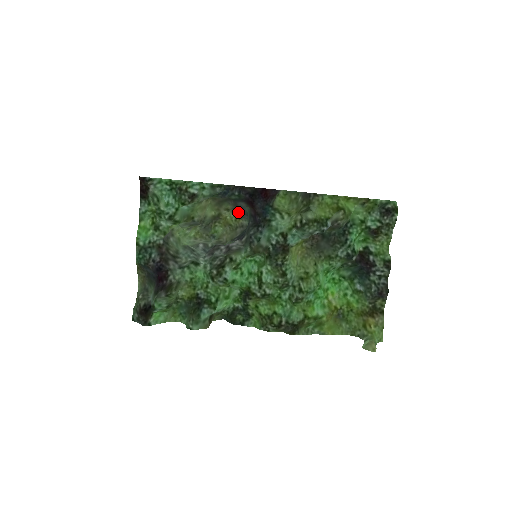
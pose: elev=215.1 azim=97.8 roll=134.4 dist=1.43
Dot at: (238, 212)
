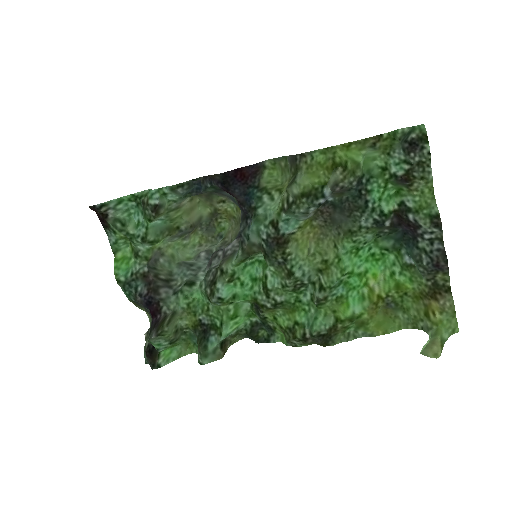
Dot at: (233, 201)
